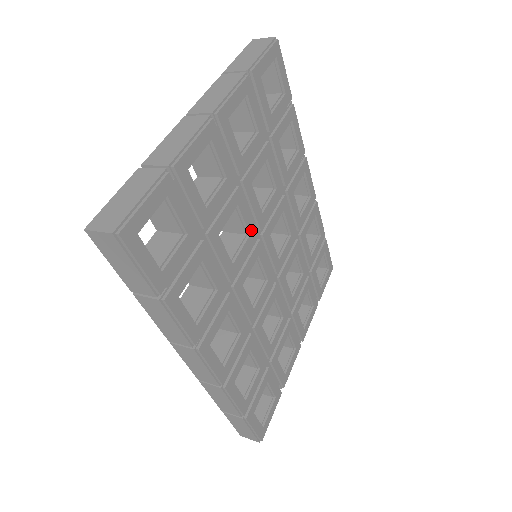
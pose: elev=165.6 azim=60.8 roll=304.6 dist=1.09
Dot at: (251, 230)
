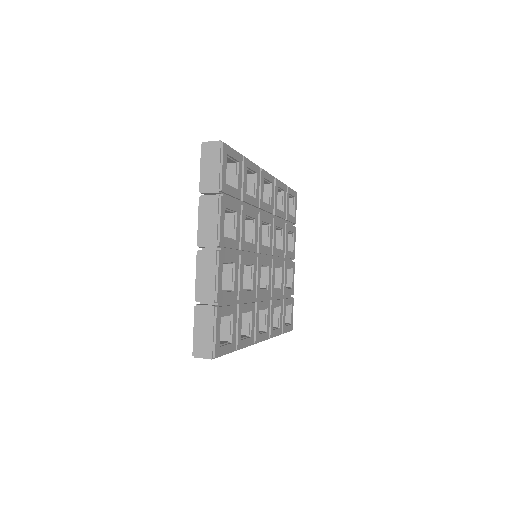
Dot at: (253, 261)
